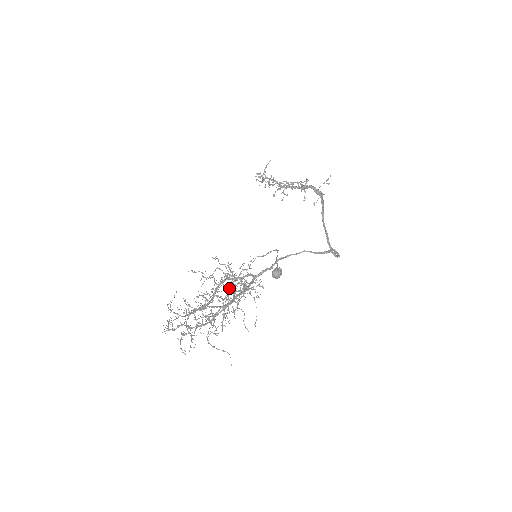
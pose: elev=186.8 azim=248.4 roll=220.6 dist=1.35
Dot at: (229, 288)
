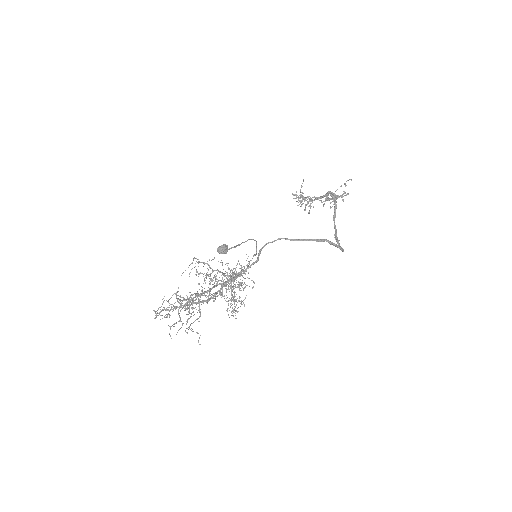
Dot at: (233, 288)
